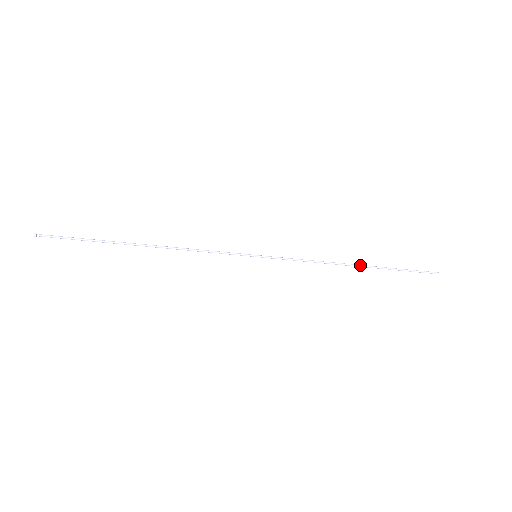
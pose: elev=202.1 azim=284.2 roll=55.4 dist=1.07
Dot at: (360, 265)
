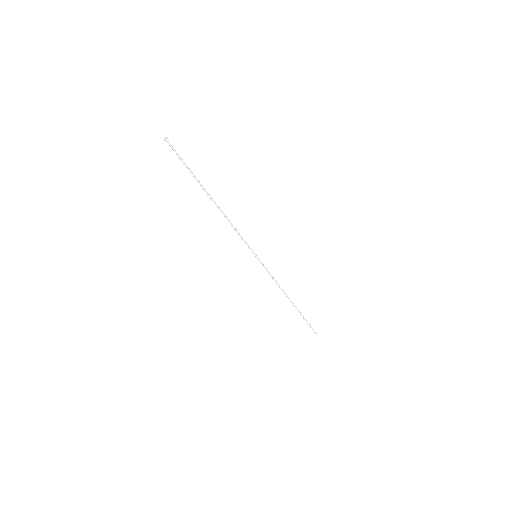
Dot at: (292, 302)
